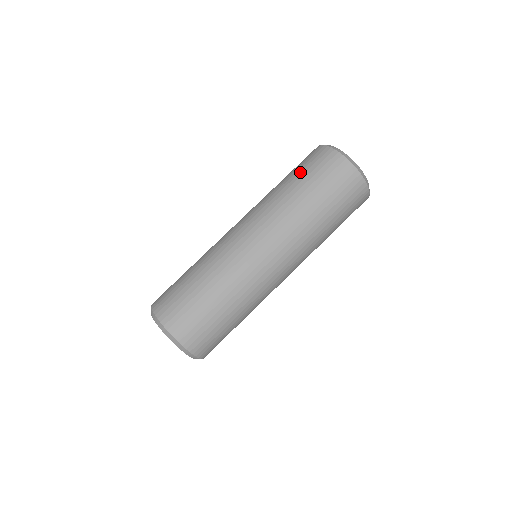
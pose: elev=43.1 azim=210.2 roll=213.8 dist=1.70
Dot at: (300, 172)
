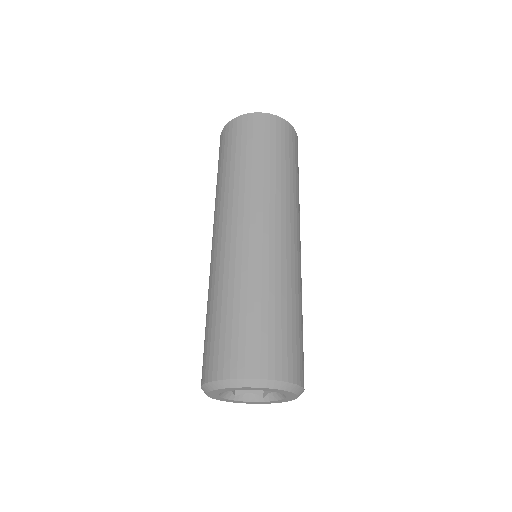
Dot at: (264, 146)
